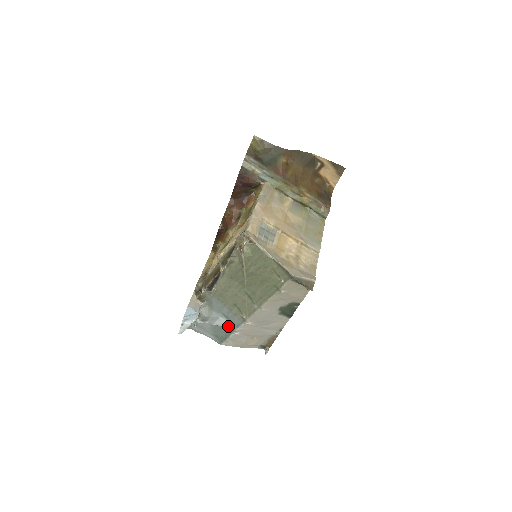
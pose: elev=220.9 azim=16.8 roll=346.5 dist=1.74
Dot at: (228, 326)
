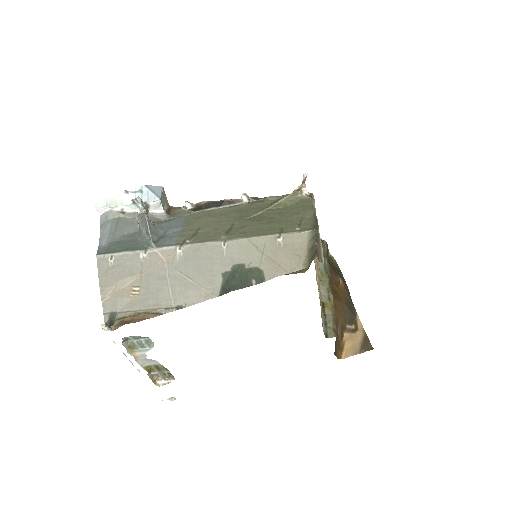
Dot at: (153, 238)
